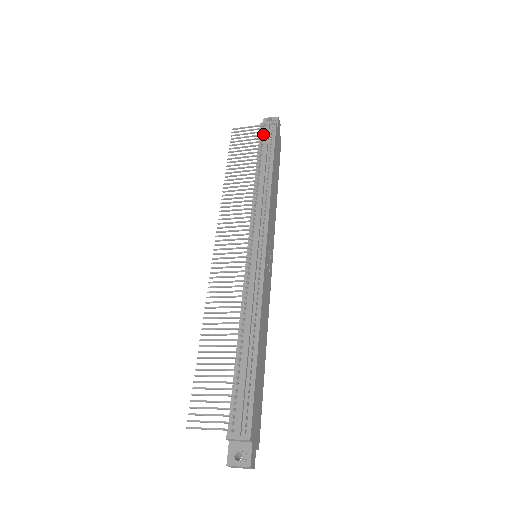
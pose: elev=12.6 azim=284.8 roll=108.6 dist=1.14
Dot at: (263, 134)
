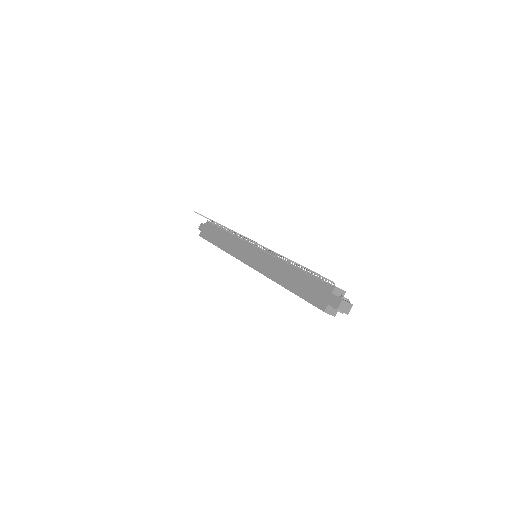
Dot at: (213, 224)
